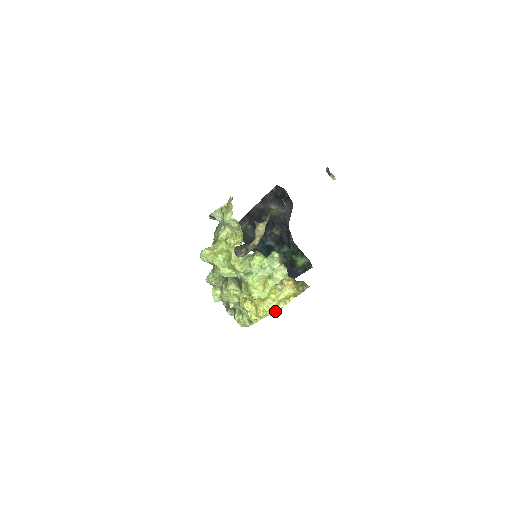
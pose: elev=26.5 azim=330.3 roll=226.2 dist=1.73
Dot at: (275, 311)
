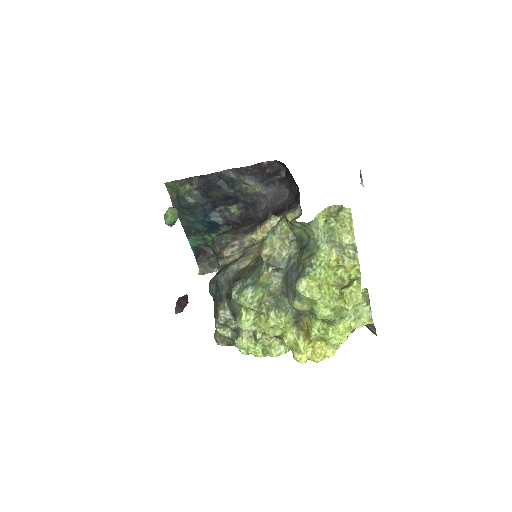
Dot at: occluded
